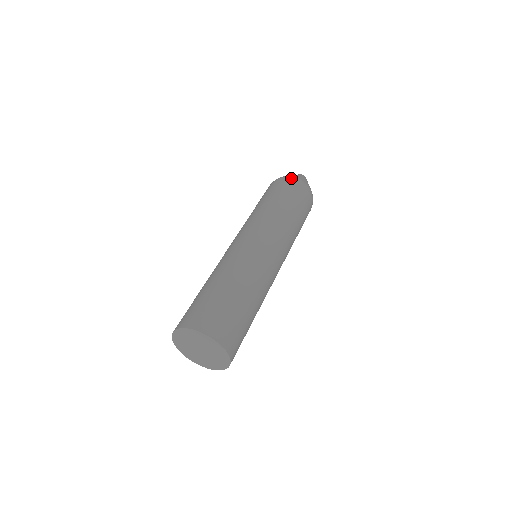
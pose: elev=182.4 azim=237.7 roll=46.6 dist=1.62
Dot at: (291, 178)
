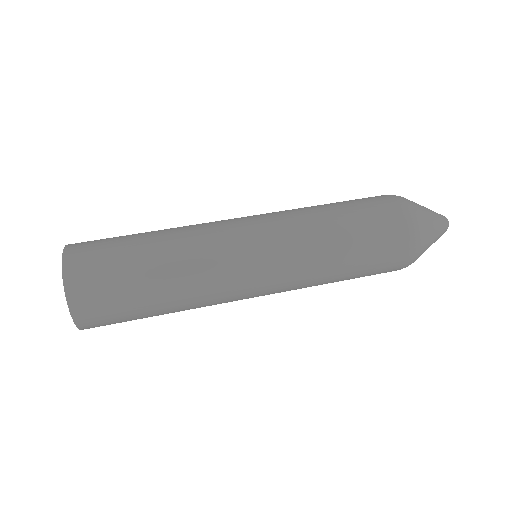
Dot at: (392, 195)
